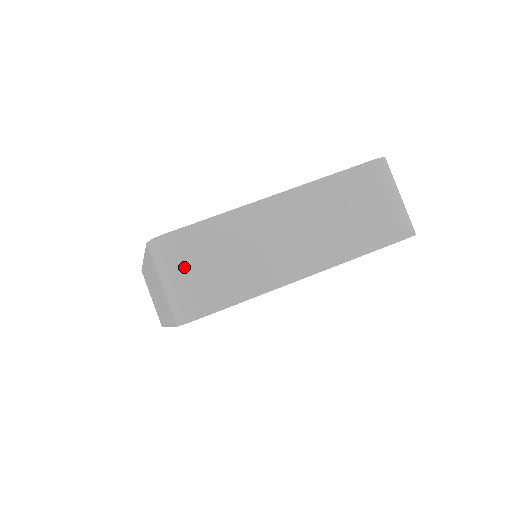
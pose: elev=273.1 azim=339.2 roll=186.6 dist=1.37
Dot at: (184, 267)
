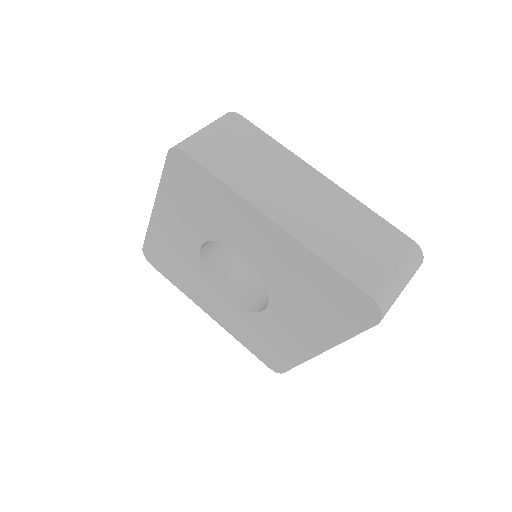
Dot at: (223, 132)
